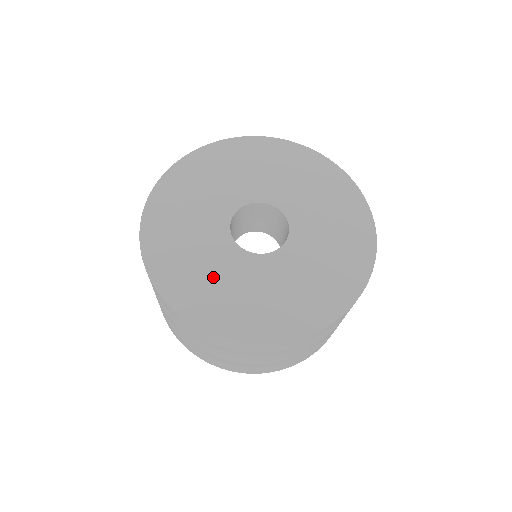
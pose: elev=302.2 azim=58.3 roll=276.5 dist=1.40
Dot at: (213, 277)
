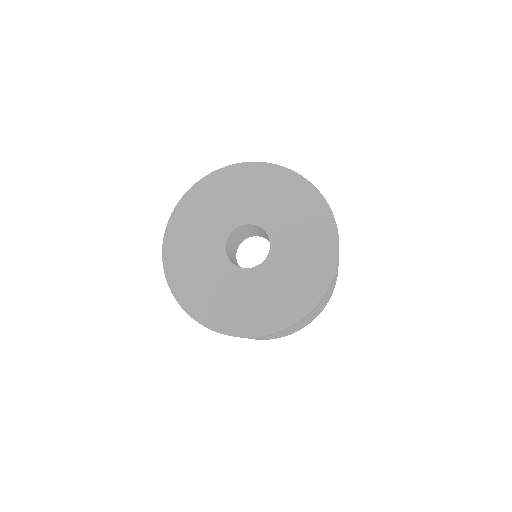
Dot at: (211, 286)
